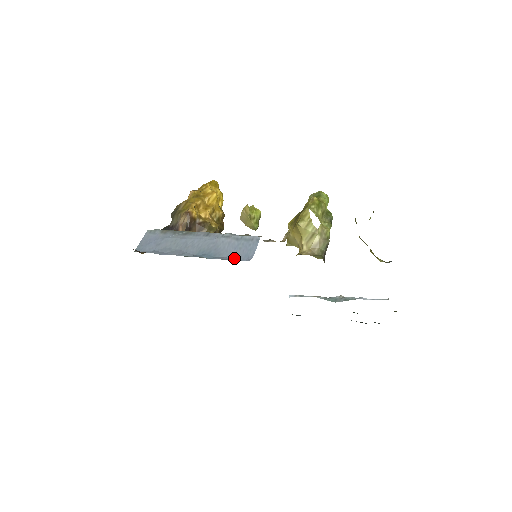
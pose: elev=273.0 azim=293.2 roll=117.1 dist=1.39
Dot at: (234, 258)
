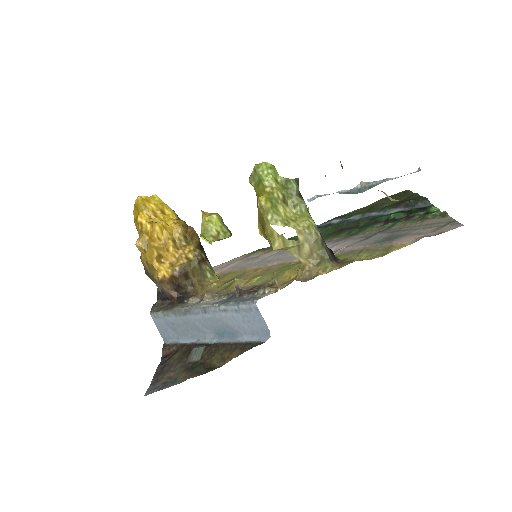
Dot at: (253, 334)
